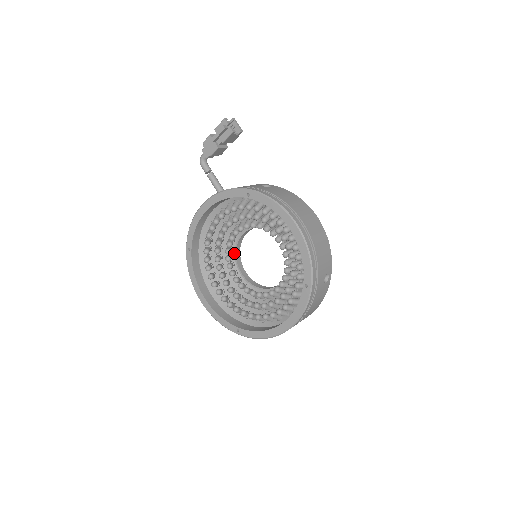
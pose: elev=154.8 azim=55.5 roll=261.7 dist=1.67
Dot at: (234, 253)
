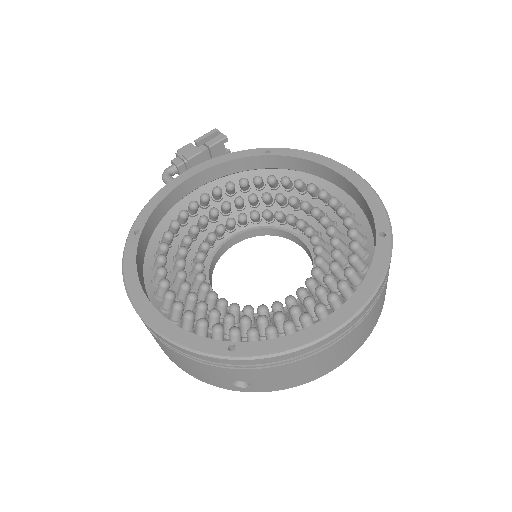
Dot at: occluded
